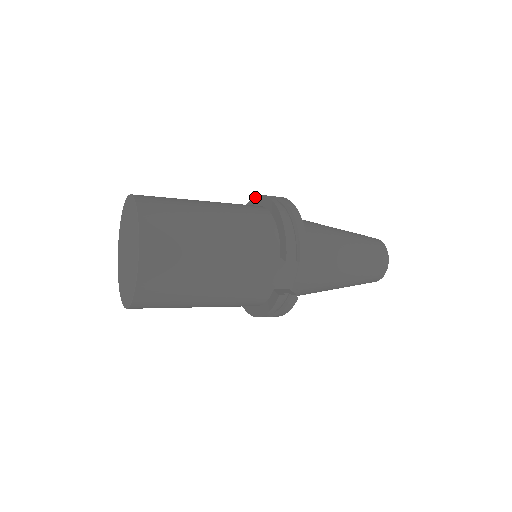
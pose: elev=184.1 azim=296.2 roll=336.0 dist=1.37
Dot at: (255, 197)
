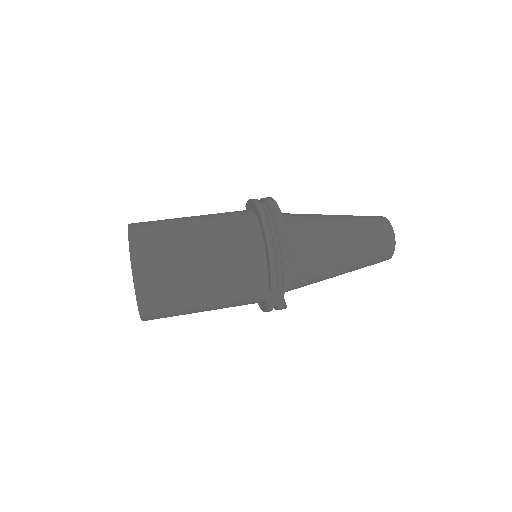
Dot at: (254, 204)
